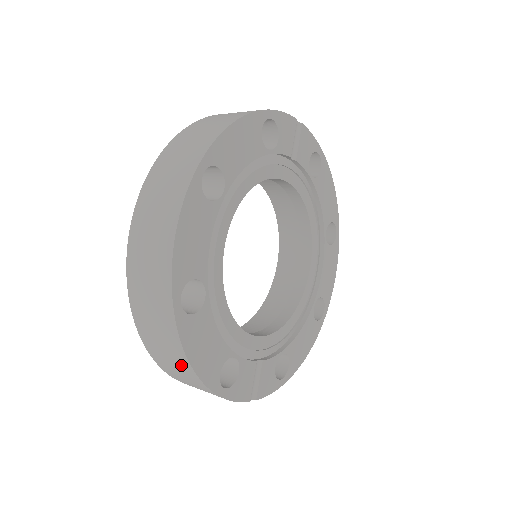
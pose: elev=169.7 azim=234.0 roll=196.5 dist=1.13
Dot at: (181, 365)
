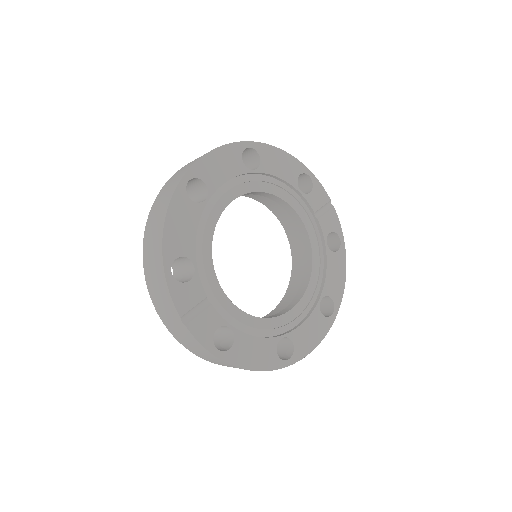
Dot at: (159, 228)
